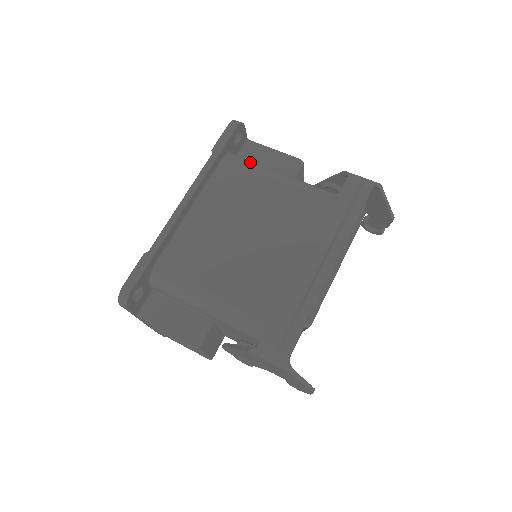
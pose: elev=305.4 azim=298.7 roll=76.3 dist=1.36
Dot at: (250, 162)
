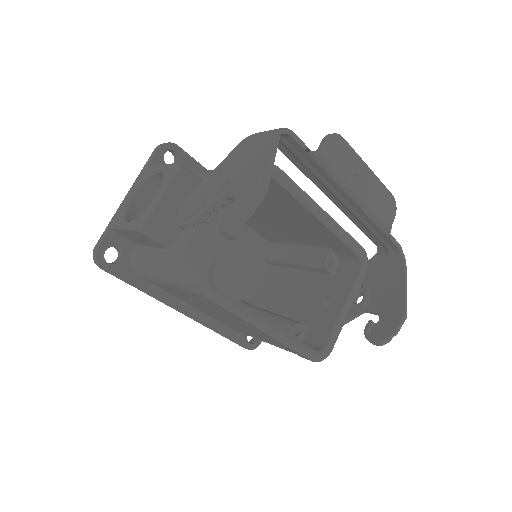
Dot at: occluded
